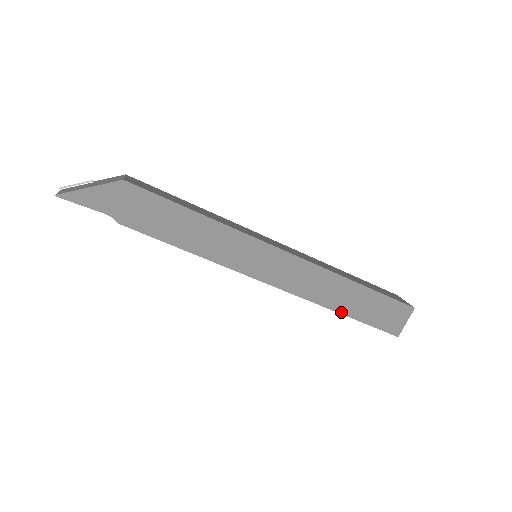
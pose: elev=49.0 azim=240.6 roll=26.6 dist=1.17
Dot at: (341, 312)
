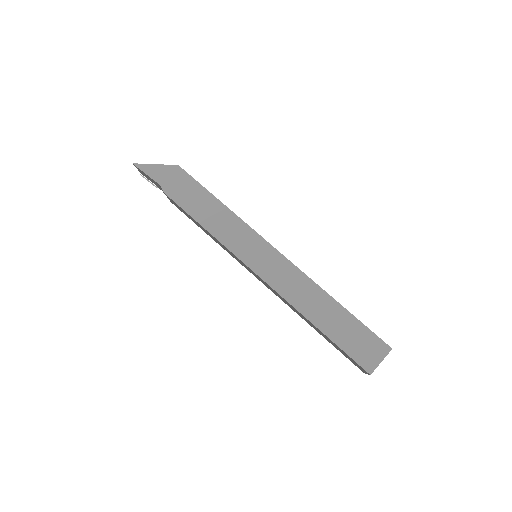
Dot at: (315, 324)
